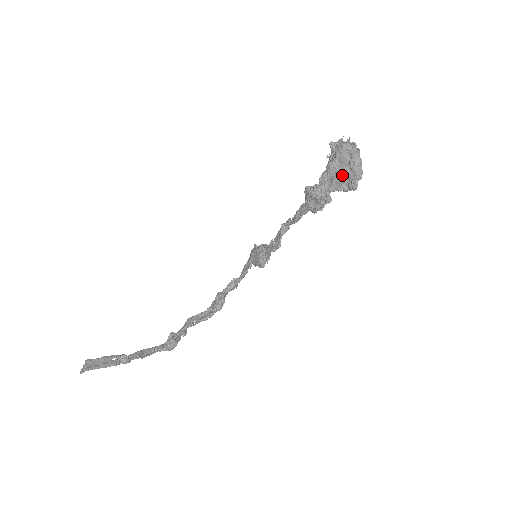
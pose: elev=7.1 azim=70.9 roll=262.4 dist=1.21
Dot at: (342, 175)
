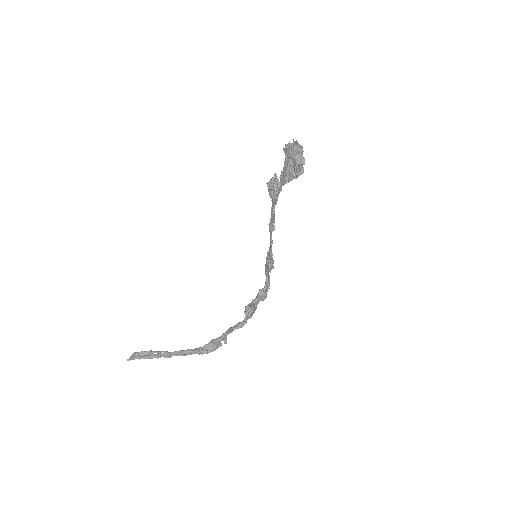
Dot at: (288, 166)
